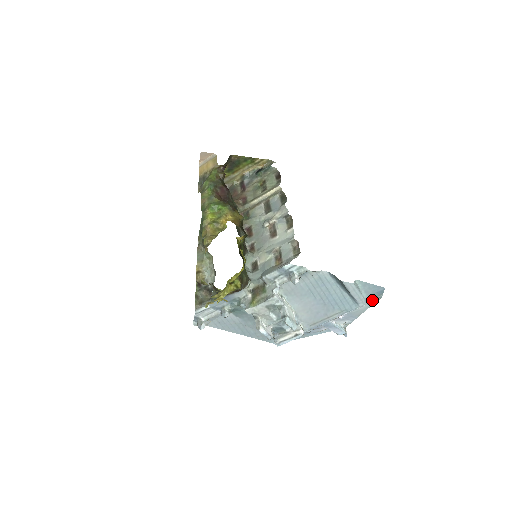
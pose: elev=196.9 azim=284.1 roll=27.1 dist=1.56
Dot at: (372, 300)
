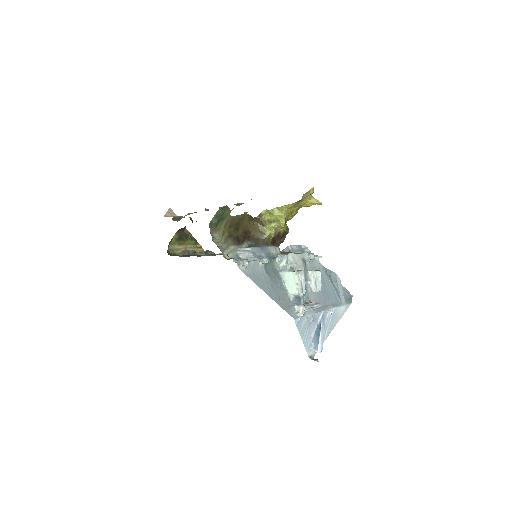
Dot at: (348, 302)
